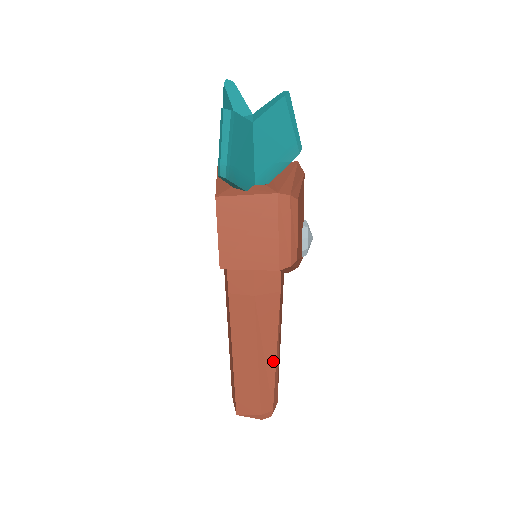
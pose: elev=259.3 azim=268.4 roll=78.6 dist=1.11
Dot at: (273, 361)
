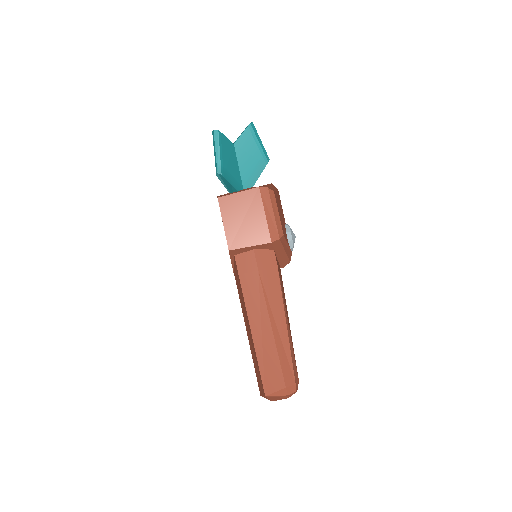
Dot at: (285, 331)
